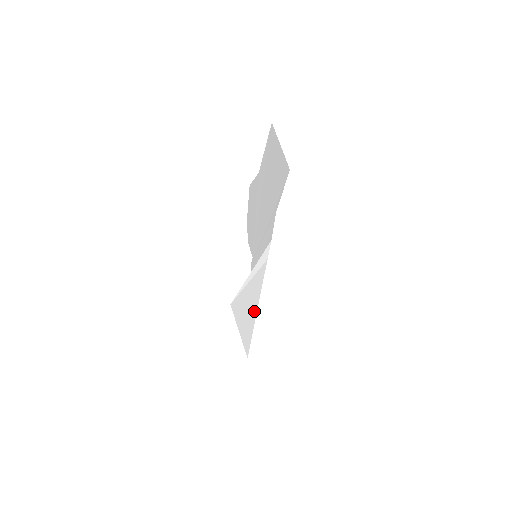
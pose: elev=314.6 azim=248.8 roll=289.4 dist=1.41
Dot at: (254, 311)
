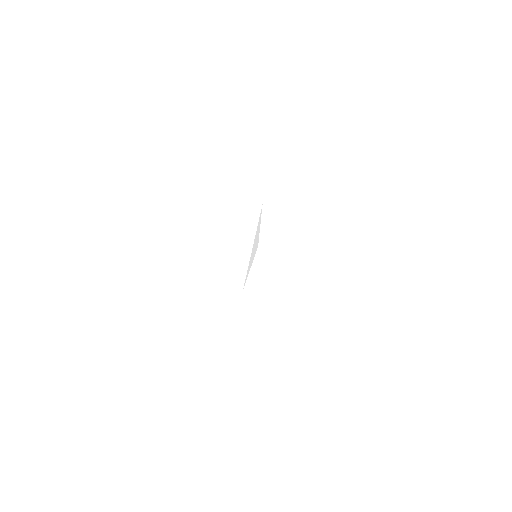
Dot at: (226, 339)
